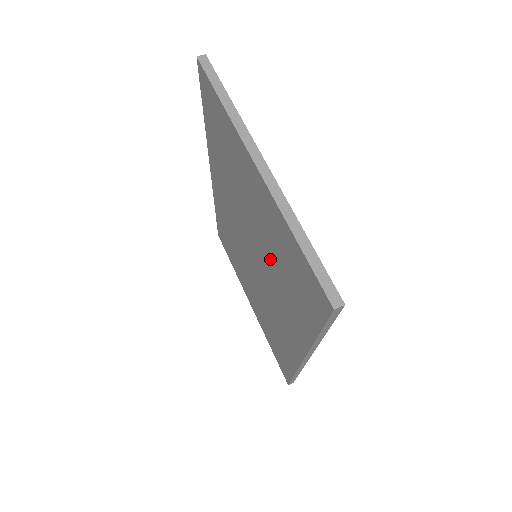
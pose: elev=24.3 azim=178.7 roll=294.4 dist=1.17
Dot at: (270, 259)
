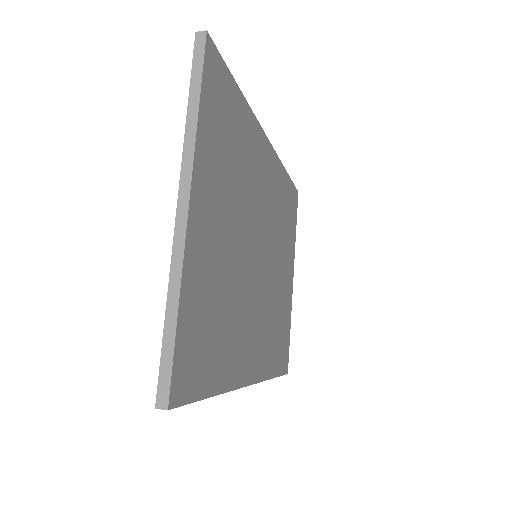
Dot at: occluded
